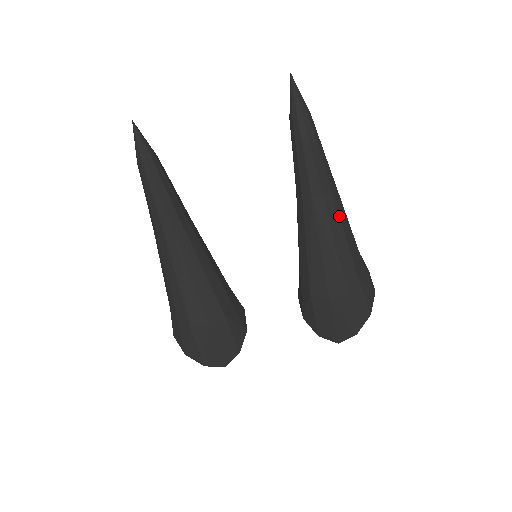
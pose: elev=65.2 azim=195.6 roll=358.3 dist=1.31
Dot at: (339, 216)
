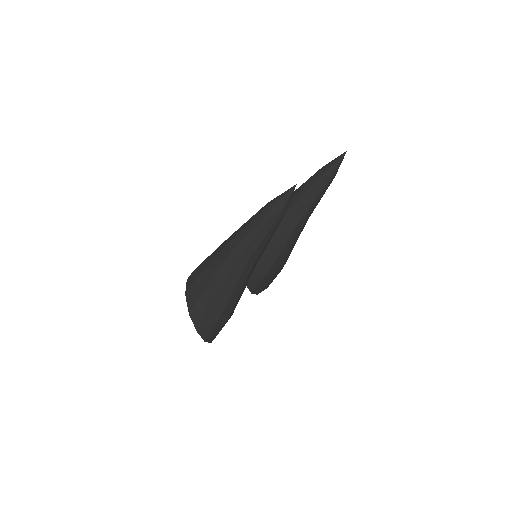
Dot at: occluded
